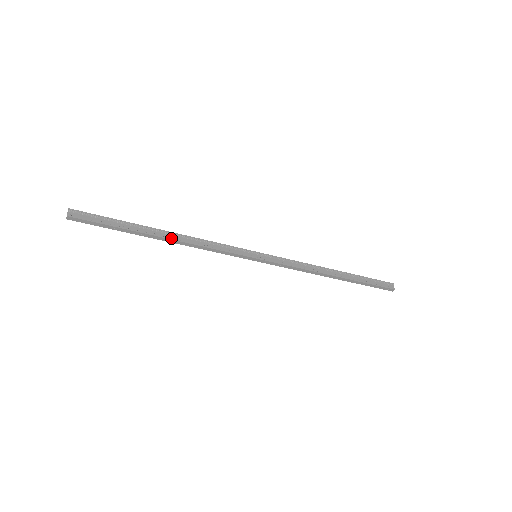
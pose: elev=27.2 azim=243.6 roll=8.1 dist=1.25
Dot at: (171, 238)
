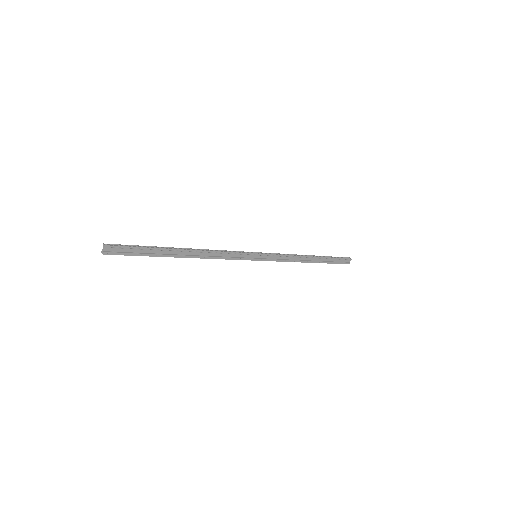
Dot at: (191, 257)
